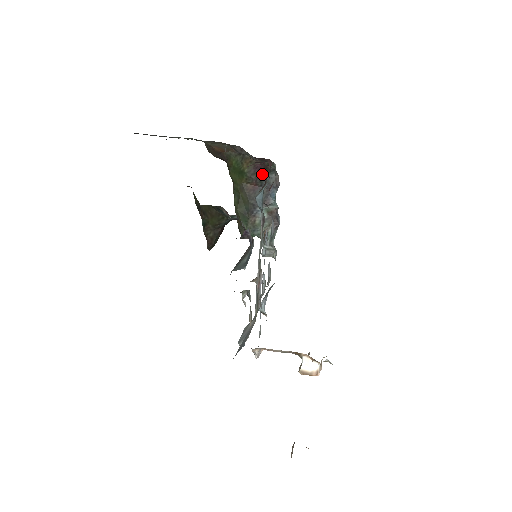
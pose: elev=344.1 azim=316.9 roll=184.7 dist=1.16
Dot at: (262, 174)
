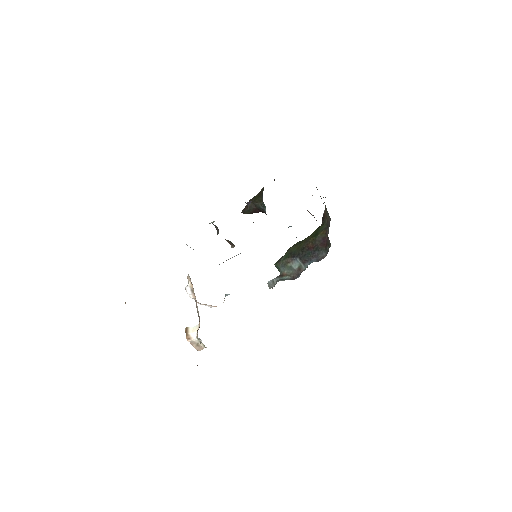
Dot at: (322, 246)
